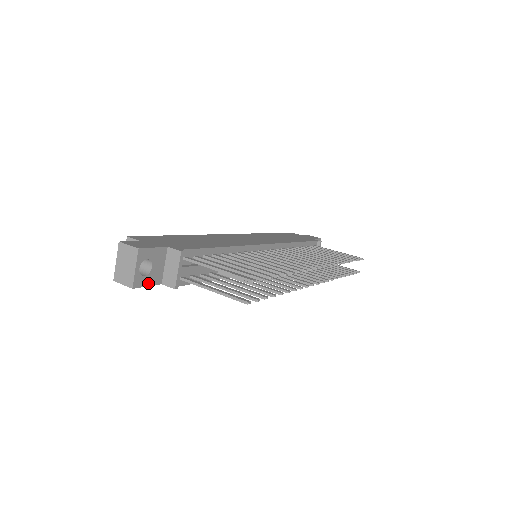
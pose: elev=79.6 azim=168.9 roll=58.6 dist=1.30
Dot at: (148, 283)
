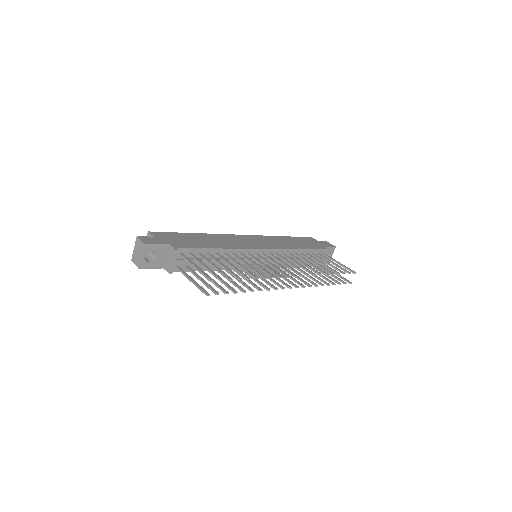
Dot at: (152, 267)
